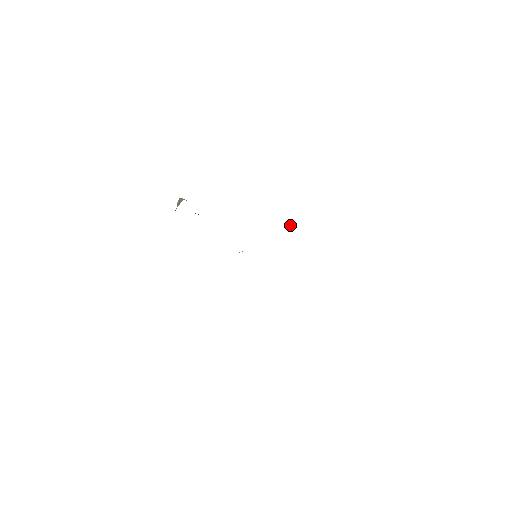
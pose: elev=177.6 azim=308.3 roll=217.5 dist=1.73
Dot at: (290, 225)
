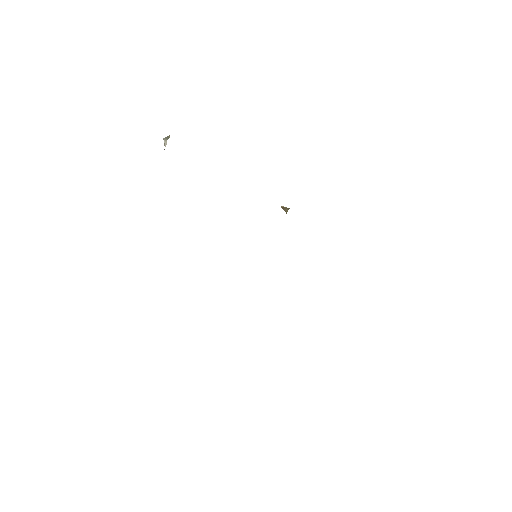
Dot at: (283, 208)
